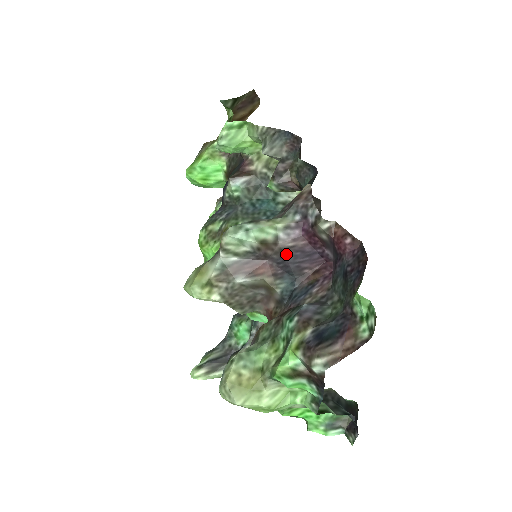
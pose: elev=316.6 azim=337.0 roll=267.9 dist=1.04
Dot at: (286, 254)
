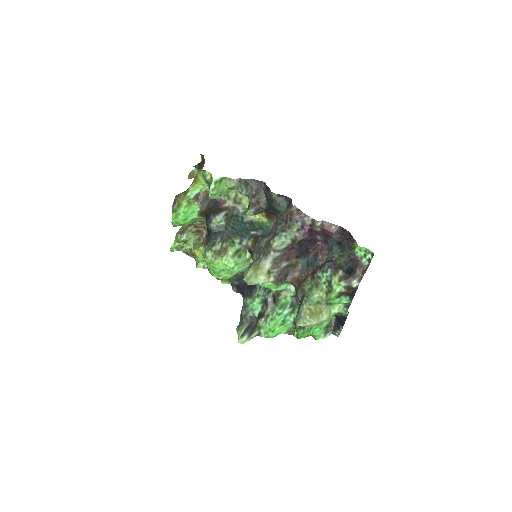
Dot at: (301, 244)
